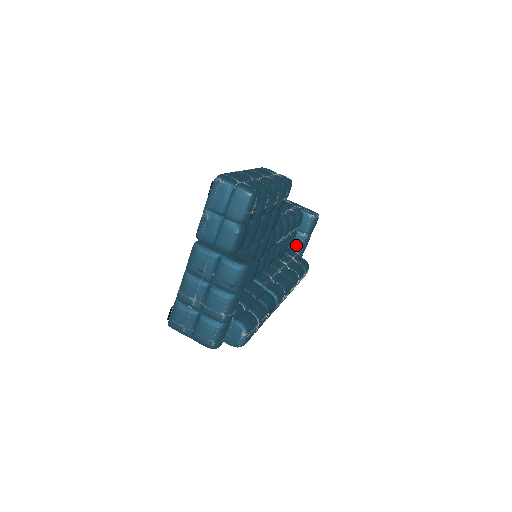
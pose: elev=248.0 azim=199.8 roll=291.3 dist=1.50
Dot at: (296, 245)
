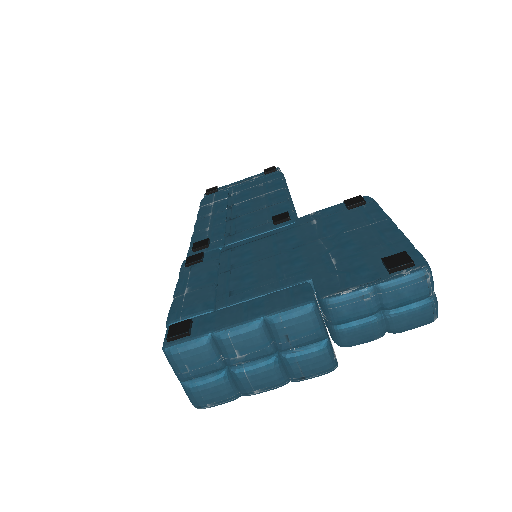
Dot at: occluded
